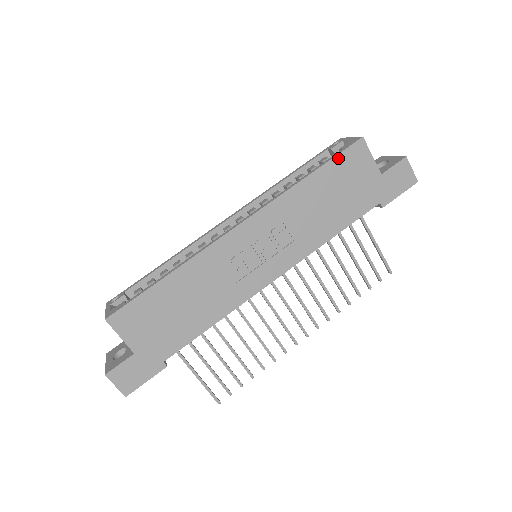
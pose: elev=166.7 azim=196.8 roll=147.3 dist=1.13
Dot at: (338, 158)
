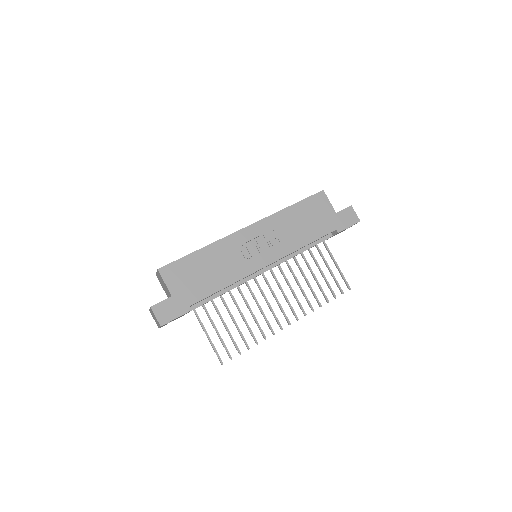
Dot at: (308, 199)
